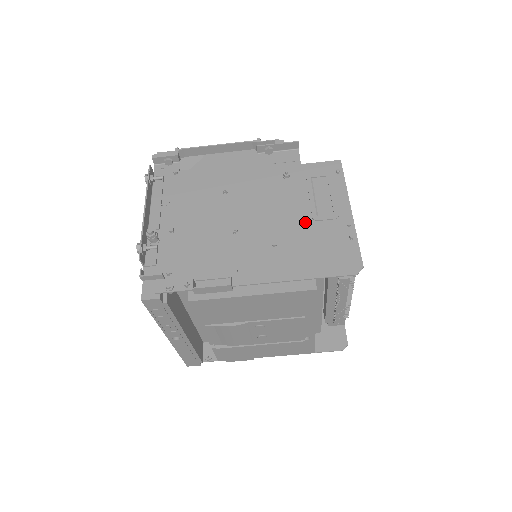
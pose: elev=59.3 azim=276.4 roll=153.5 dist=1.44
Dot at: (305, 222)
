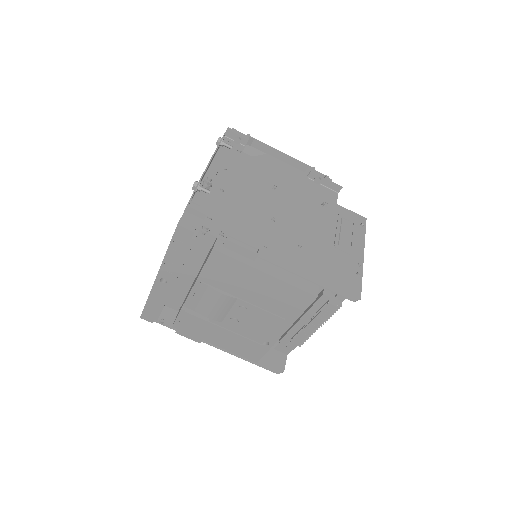
Dot at: (328, 244)
